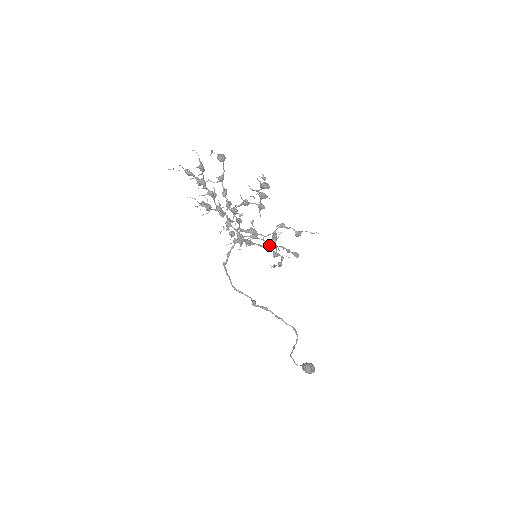
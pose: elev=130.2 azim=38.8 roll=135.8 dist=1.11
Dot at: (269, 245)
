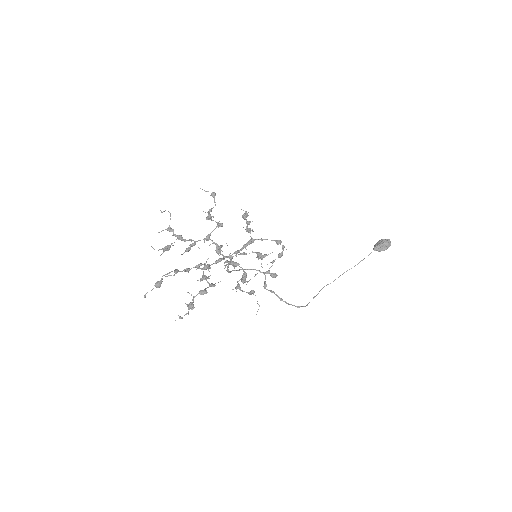
Dot at: (258, 257)
